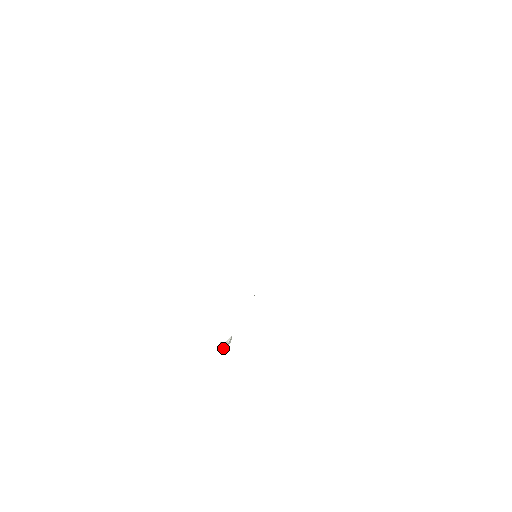
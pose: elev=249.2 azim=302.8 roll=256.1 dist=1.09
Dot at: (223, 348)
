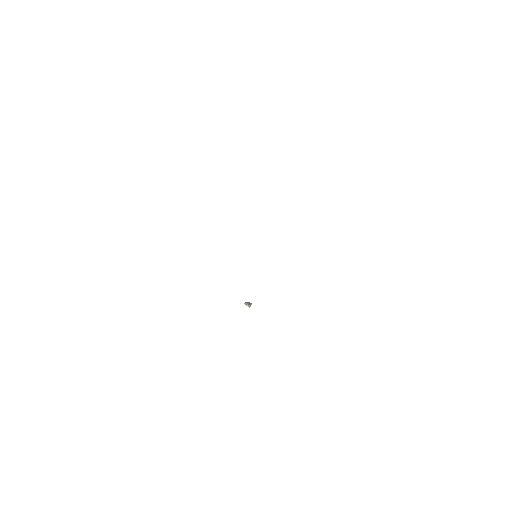
Dot at: (248, 306)
